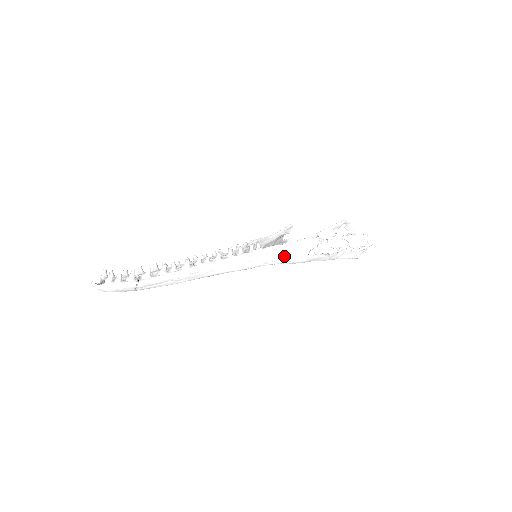
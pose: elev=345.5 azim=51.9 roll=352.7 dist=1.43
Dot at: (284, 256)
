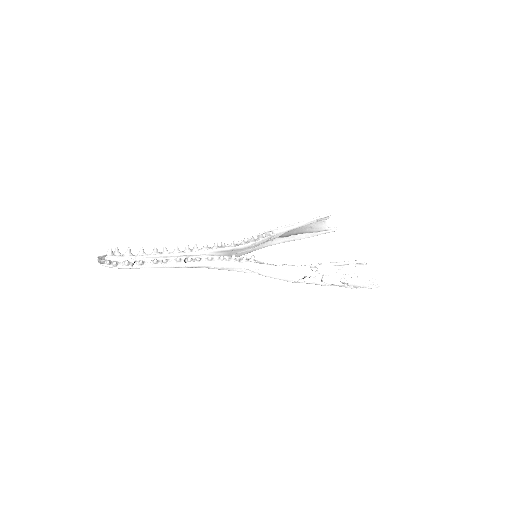
Dot at: (272, 276)
